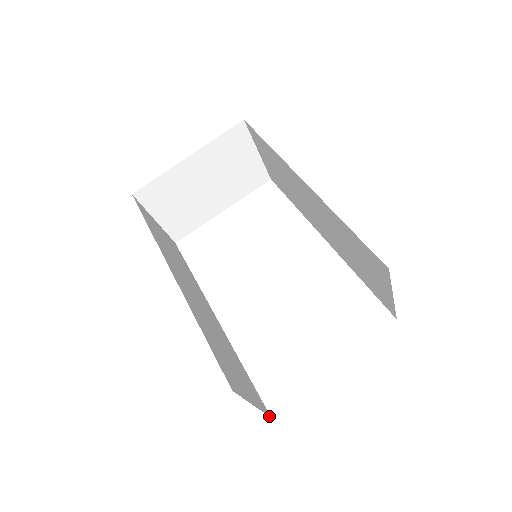
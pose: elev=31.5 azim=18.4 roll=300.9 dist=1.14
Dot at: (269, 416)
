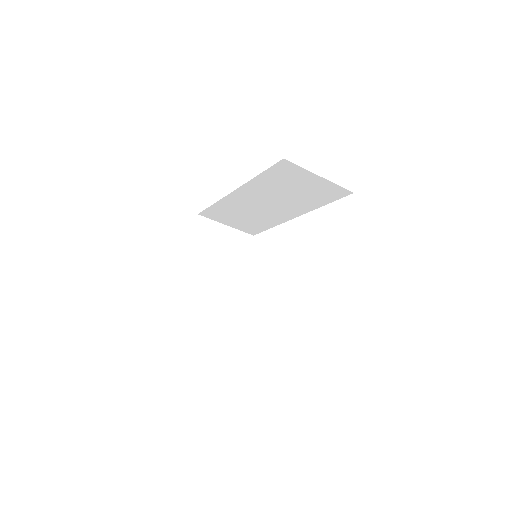
Dot at: occluded
